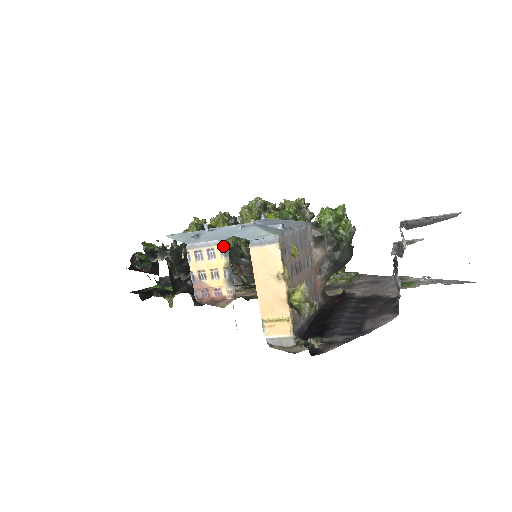
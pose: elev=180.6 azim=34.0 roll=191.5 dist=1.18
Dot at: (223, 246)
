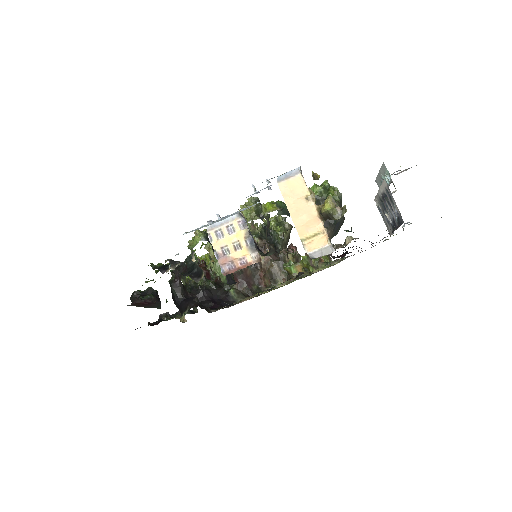
Dot at: (240, 219)
